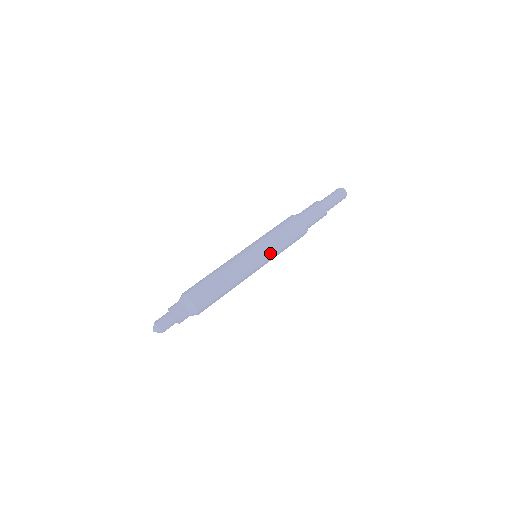
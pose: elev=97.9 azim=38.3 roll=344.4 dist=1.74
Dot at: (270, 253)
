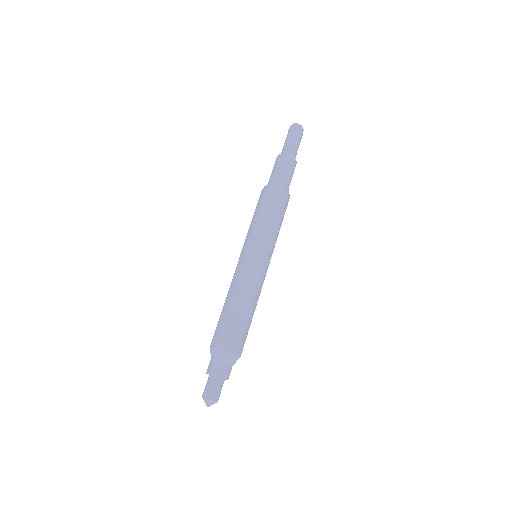
Dot at: (270, 245)
